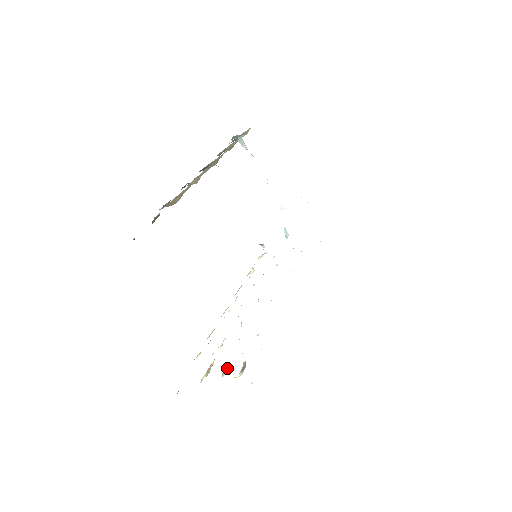
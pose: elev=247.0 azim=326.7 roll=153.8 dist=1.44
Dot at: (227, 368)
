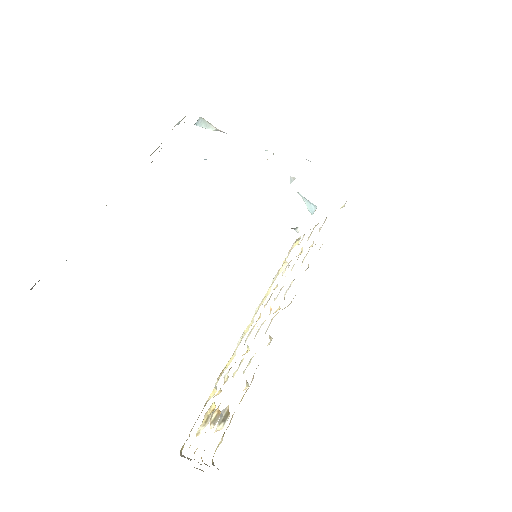
Dot at: (218, 415)
